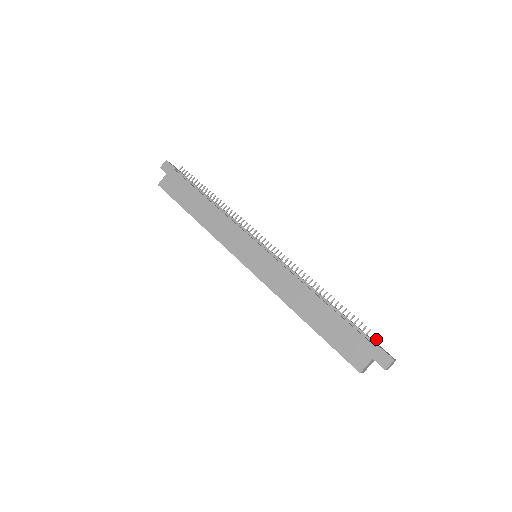
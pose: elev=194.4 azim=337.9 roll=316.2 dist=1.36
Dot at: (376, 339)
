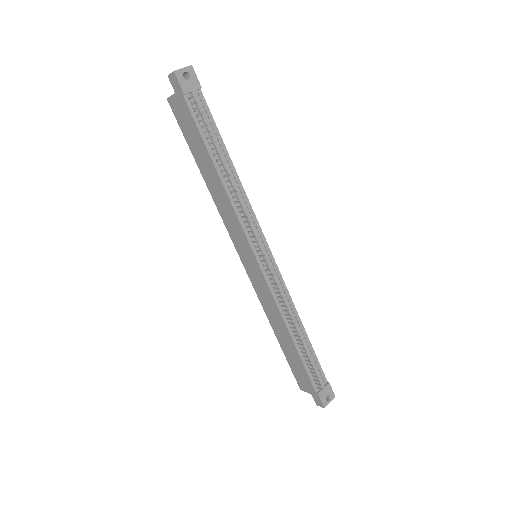
Dot at: (320, 389)
